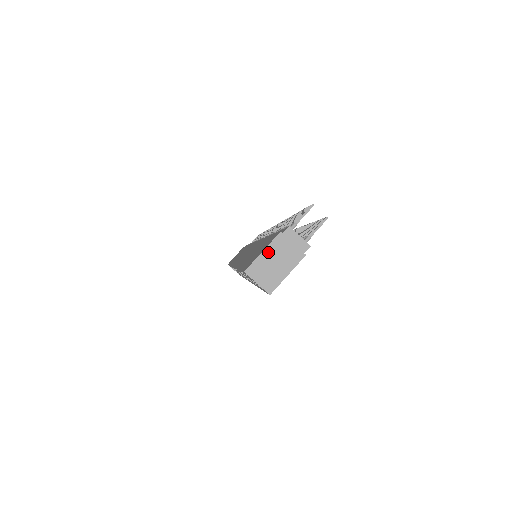
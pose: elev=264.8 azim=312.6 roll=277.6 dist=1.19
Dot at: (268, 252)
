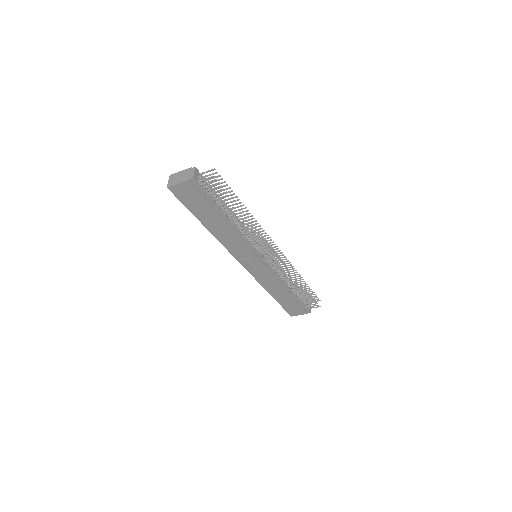
Dot at: (181, 172)
